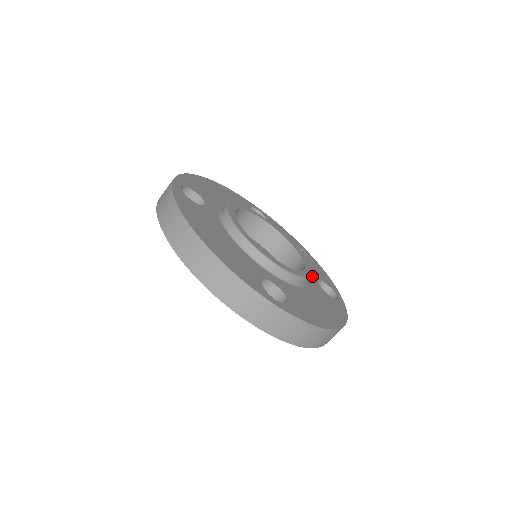
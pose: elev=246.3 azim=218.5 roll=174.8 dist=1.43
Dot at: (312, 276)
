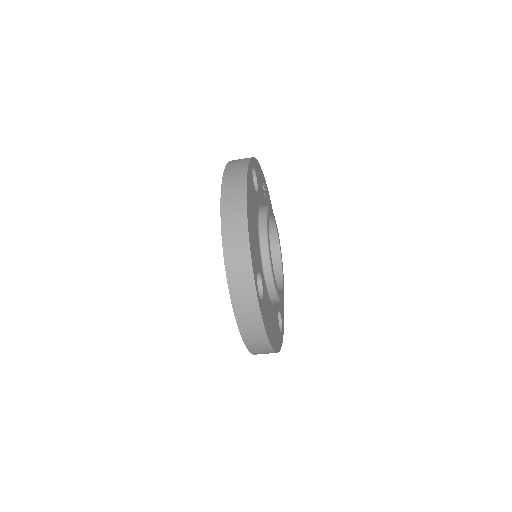
Dot at: occluded
